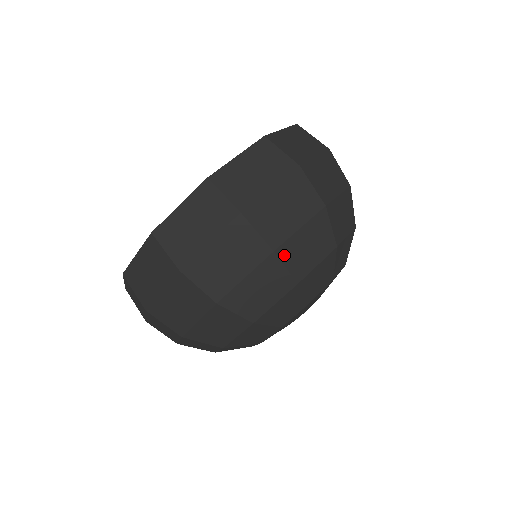
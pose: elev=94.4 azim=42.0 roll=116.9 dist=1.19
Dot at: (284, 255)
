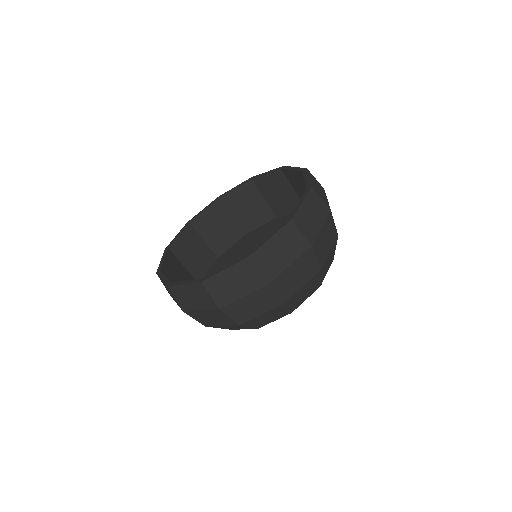
Dot at: (214, 327)
